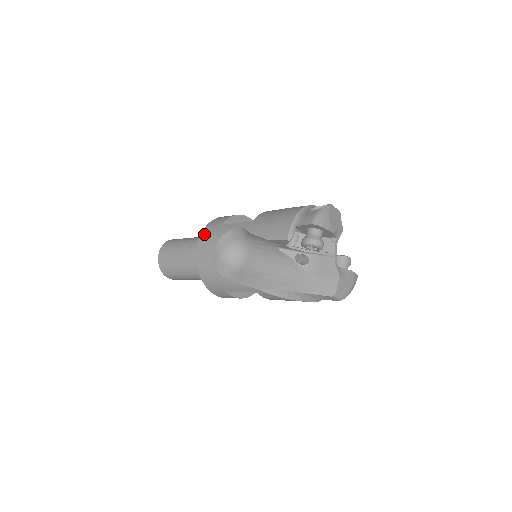
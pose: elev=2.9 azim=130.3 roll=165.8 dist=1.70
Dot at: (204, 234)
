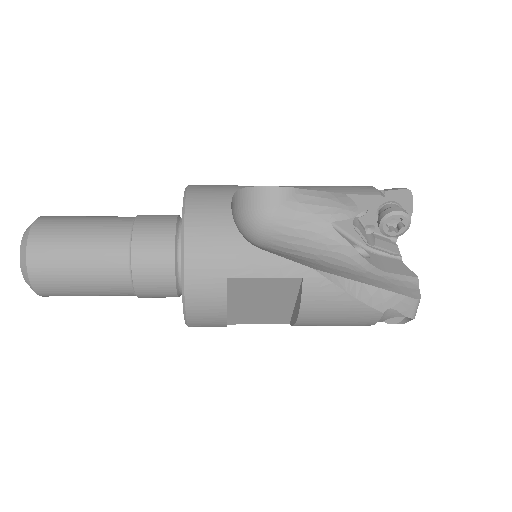
Dot at: (197, 185)
